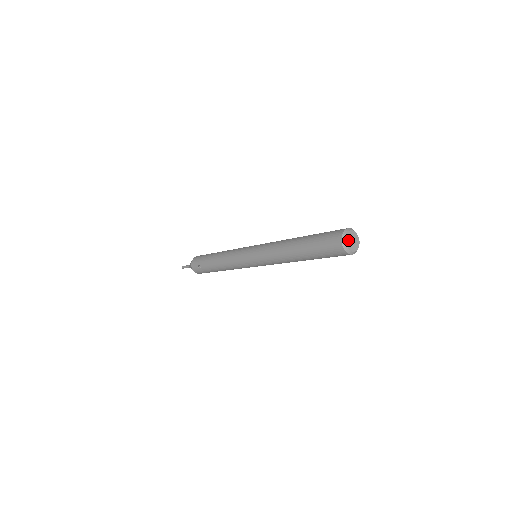
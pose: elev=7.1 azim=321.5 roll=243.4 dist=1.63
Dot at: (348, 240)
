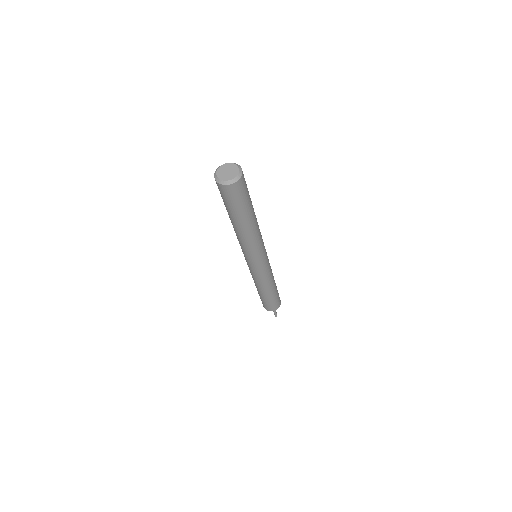
Dot at: (224, 168)
